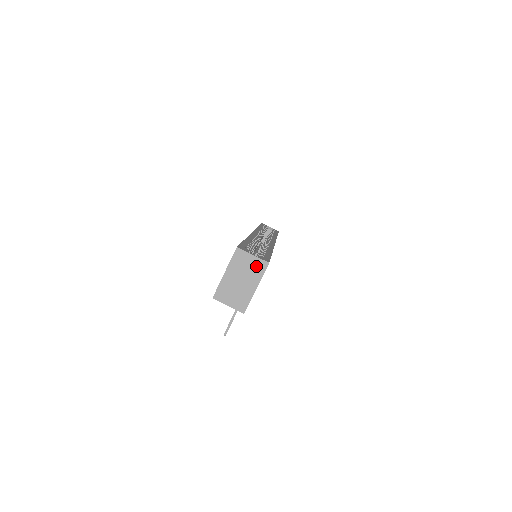
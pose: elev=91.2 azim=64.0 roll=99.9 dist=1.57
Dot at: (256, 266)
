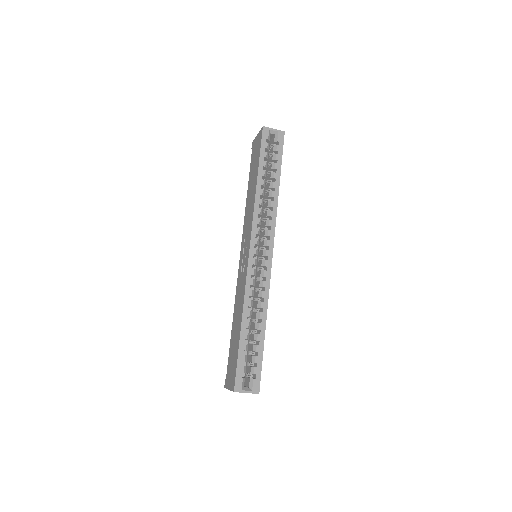
Dot at: occluded
